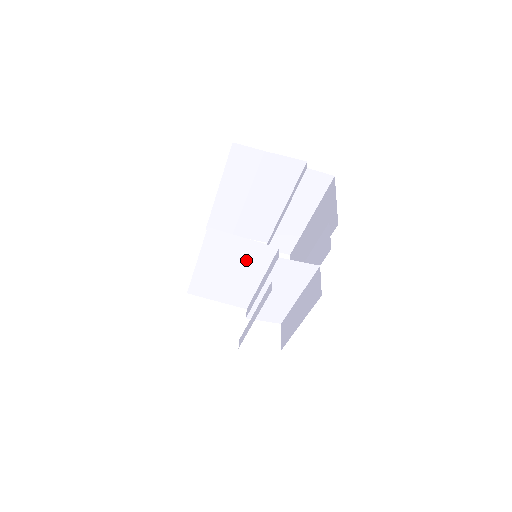
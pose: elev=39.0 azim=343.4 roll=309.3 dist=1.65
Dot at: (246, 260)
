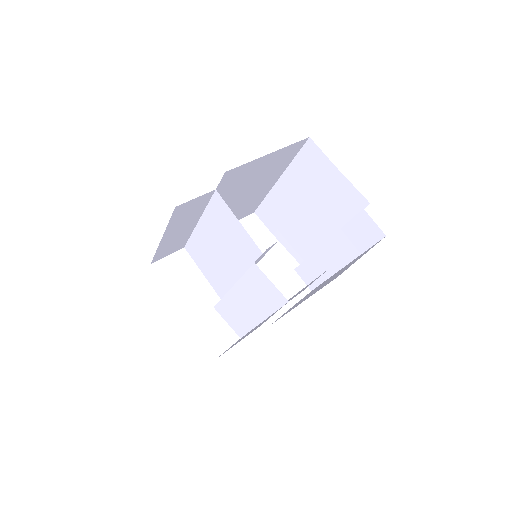
Dot at: (235, 248)
